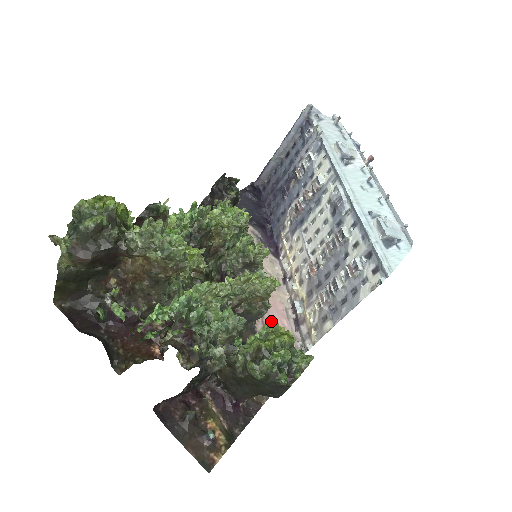
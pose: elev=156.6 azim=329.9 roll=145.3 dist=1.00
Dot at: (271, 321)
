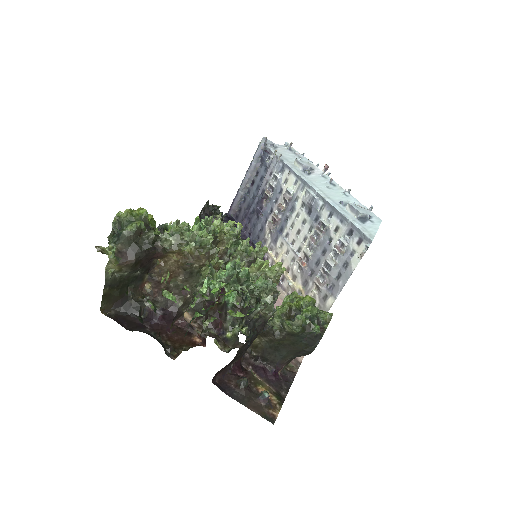
Dot at: occluded
